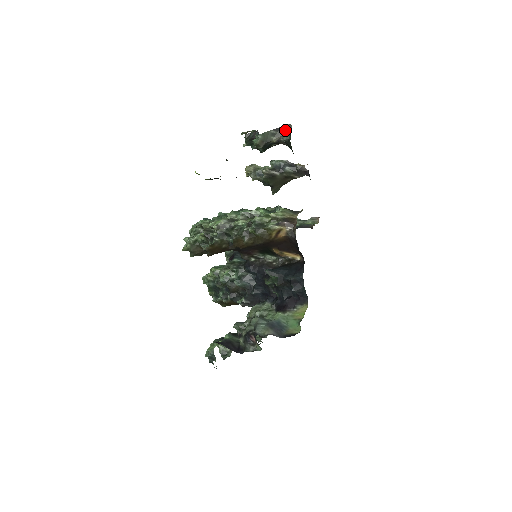
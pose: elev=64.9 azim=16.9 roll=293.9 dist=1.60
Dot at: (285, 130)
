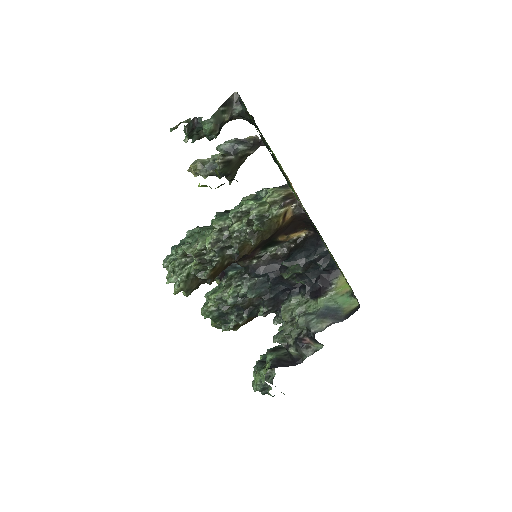
Dot at: (233, 102)
